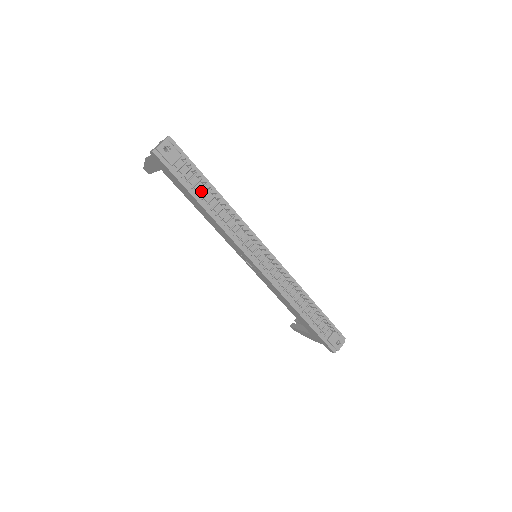
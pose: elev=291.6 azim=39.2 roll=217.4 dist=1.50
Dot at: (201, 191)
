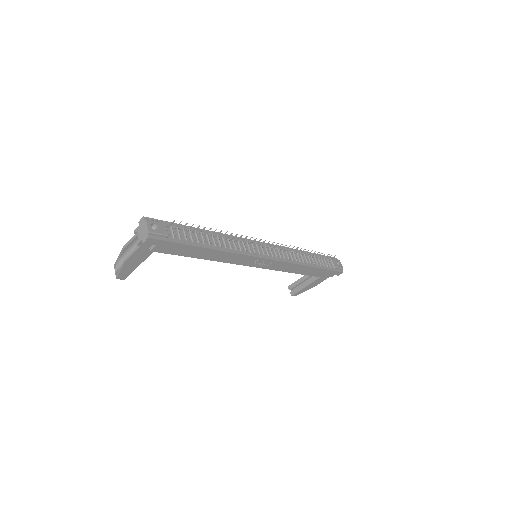
Dot at: (198, 239)
